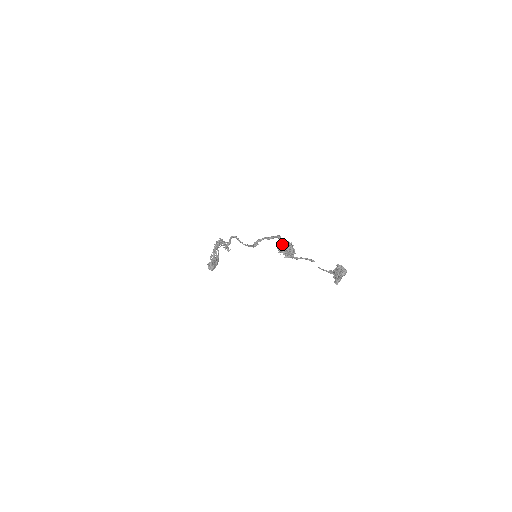
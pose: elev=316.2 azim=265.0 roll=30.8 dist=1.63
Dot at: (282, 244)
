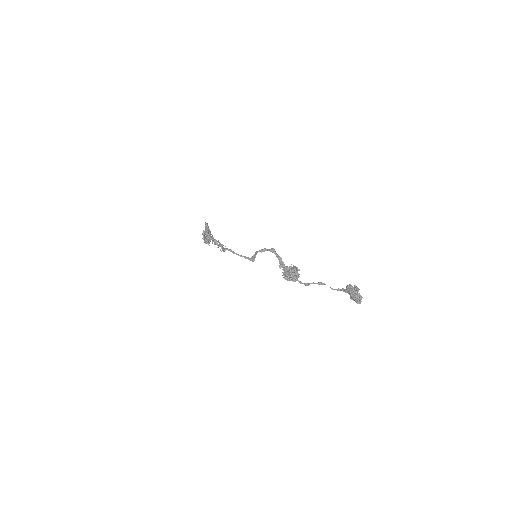
Dot at: (284, 268)
